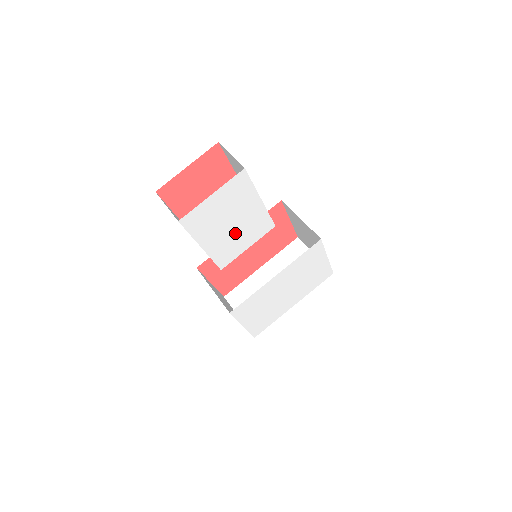
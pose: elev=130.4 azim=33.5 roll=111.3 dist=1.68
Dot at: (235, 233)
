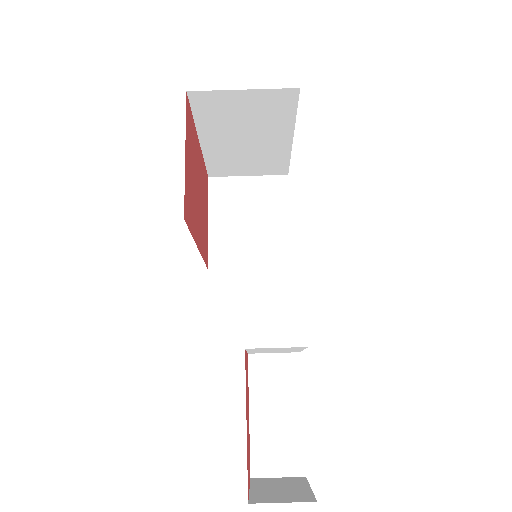
Dot at: occluded
